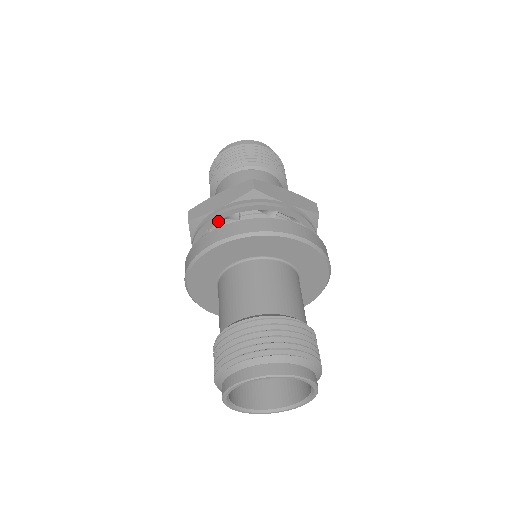
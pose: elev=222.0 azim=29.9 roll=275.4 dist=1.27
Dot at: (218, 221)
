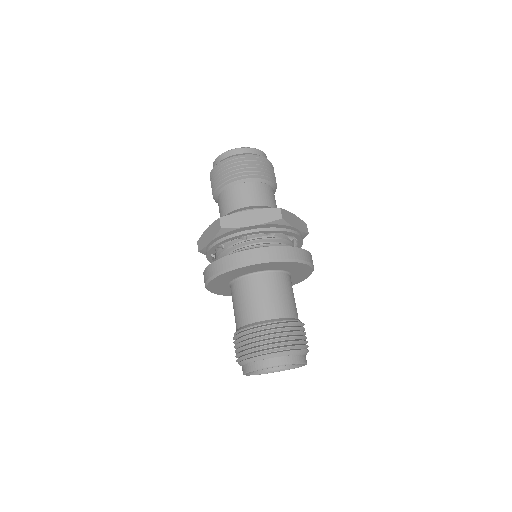
Dot at: occluded
